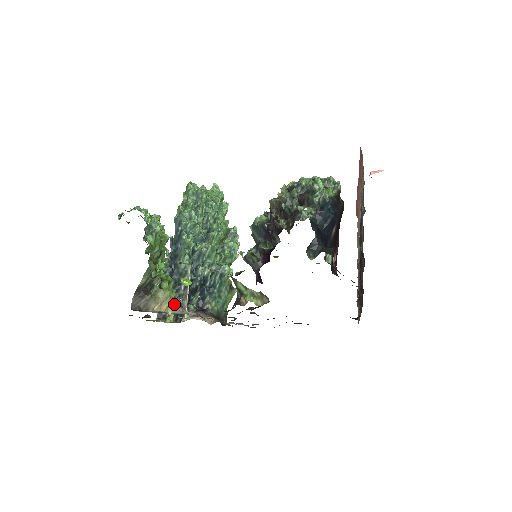
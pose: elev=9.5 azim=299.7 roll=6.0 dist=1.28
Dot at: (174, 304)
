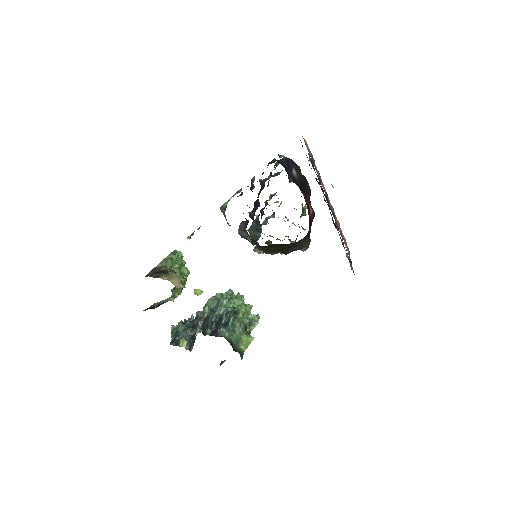
Dot at: (182, 285)
